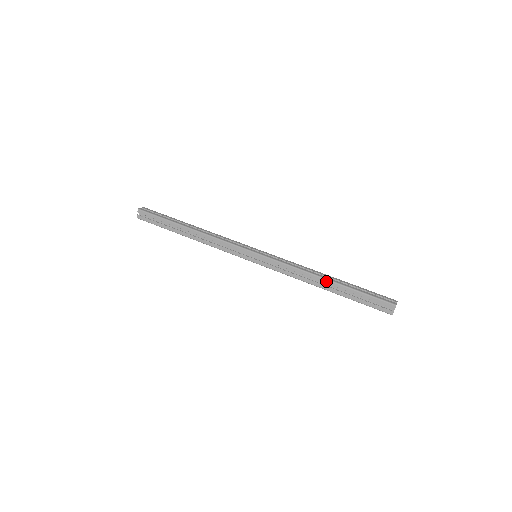
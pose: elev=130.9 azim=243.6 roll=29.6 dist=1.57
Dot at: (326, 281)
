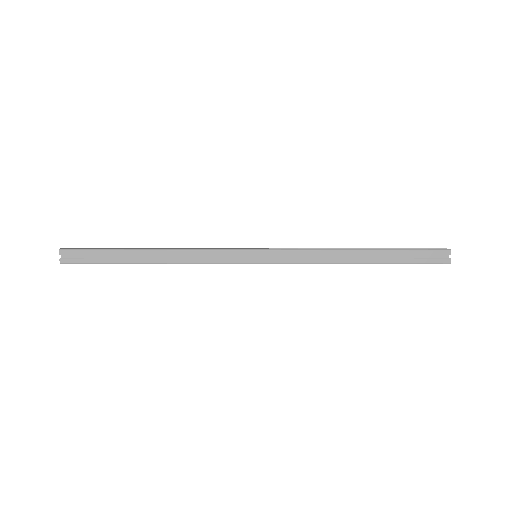
Dot at: (357, 248)
